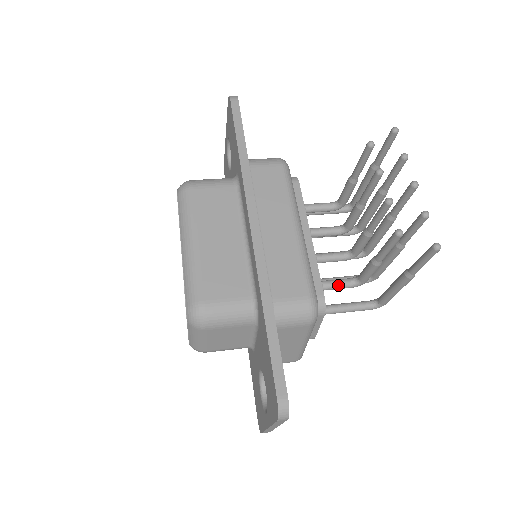
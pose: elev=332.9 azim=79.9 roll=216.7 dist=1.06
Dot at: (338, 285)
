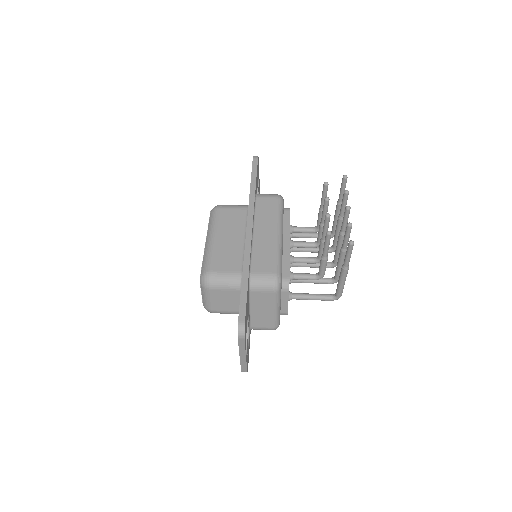
Dot at: (304, 276)
